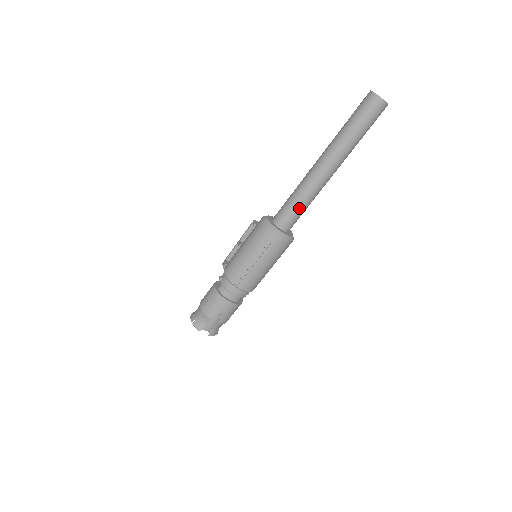
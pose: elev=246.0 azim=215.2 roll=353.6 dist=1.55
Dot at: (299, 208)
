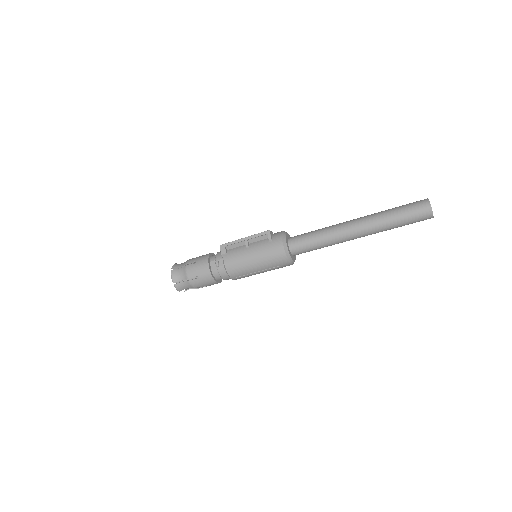
Dot at: occluded
